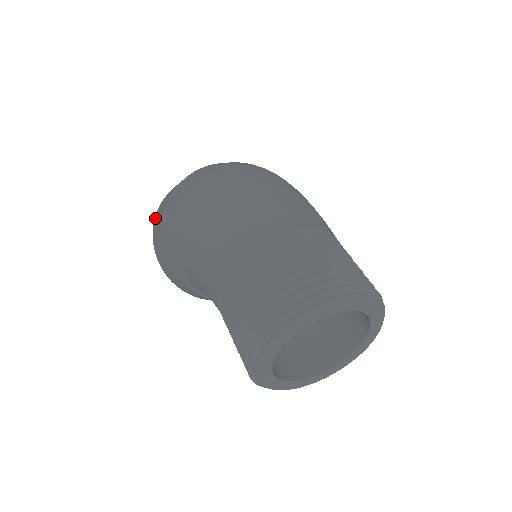
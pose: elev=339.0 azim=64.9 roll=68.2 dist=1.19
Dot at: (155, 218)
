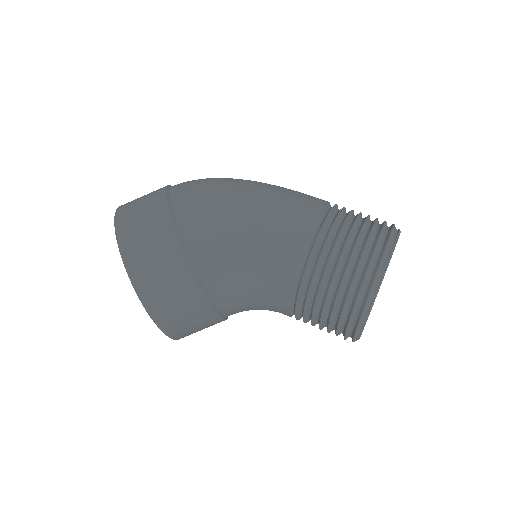
Dot at: (119, 223)
